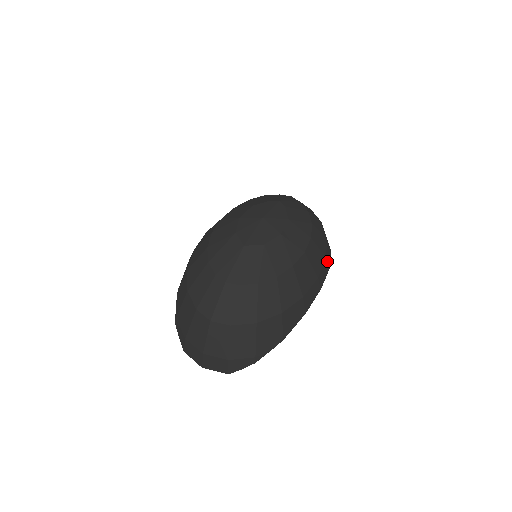
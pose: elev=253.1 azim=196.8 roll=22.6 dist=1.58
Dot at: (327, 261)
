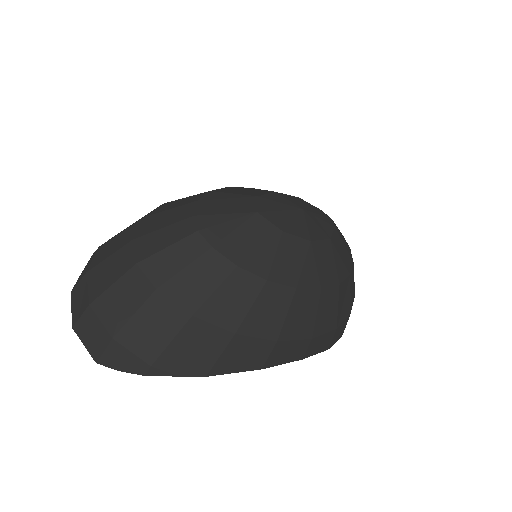
Dot at: (334, 335)
